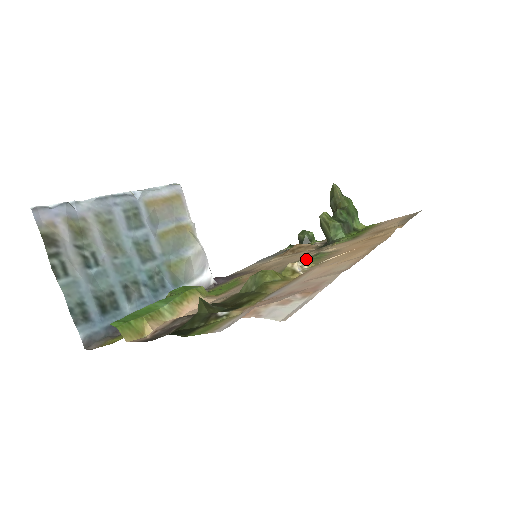
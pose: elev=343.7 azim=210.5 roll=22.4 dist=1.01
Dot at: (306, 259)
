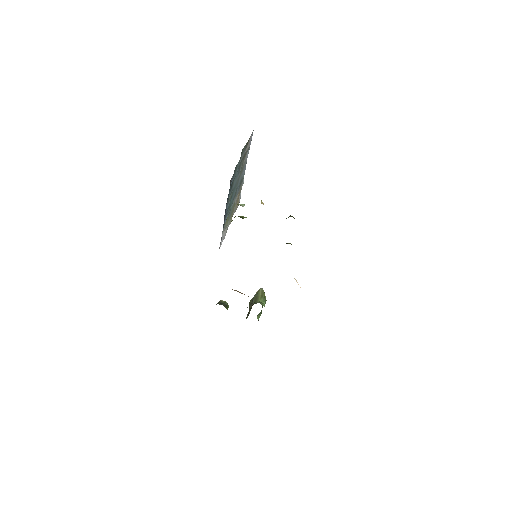
Dot at: occluded
